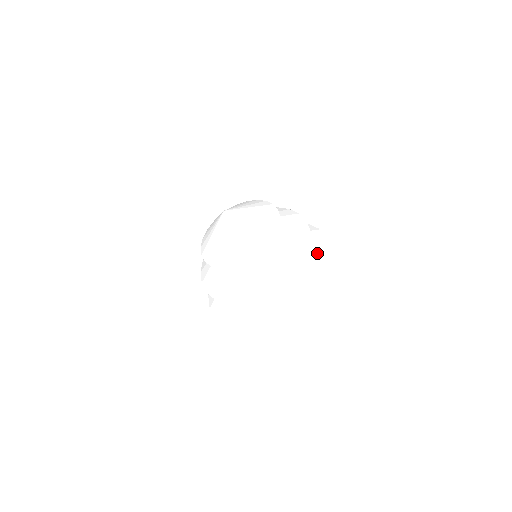
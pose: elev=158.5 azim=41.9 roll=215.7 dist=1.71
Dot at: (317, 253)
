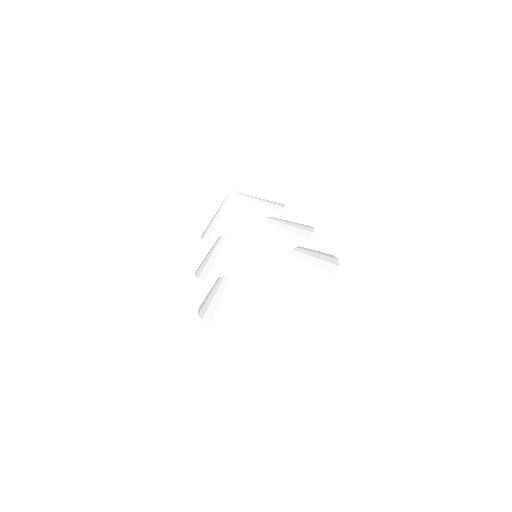
Dot at: (320, 256)
